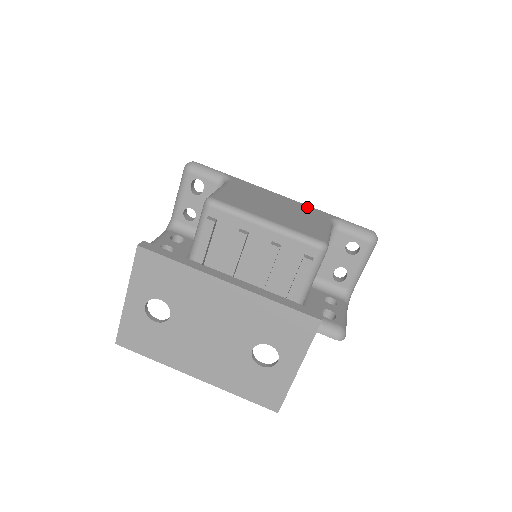
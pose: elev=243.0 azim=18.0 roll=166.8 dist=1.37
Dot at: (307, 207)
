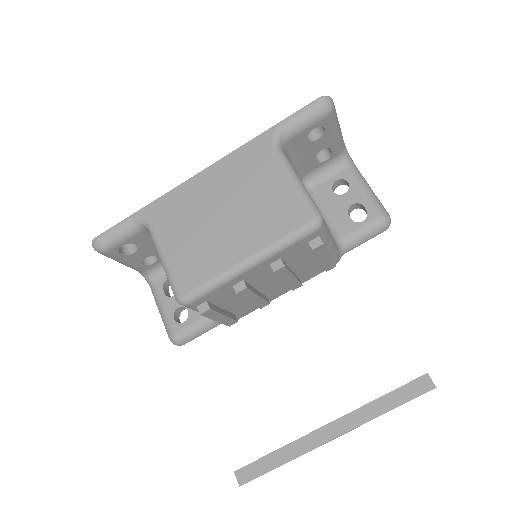
Dot at: (237, 157)
